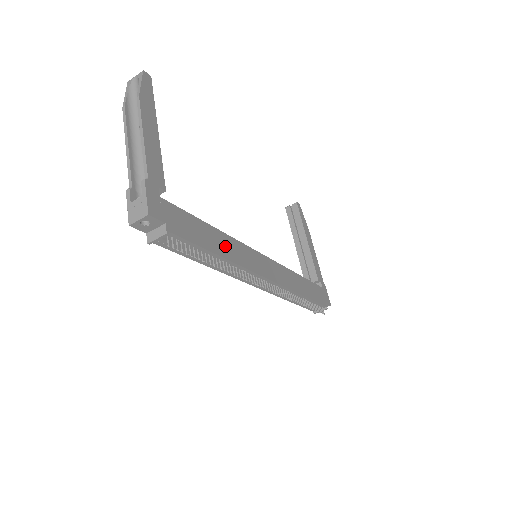
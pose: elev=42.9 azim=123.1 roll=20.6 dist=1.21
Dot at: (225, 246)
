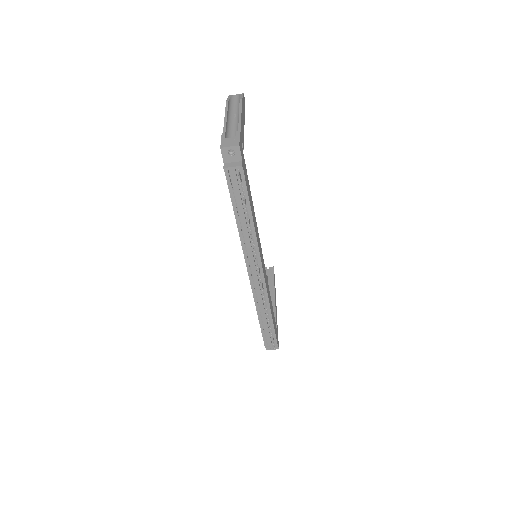
Dot at: (254, 218)
